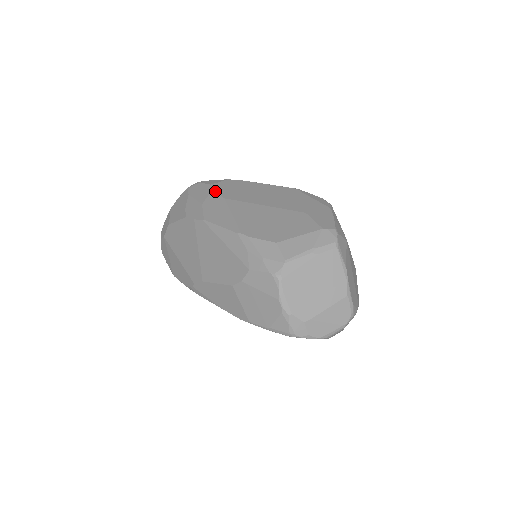
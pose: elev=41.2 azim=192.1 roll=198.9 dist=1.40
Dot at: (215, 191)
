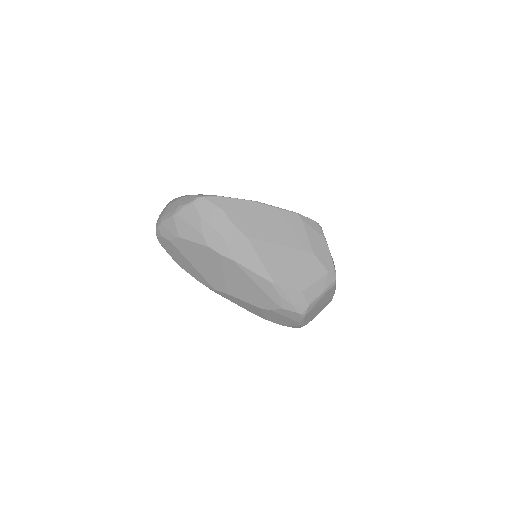
Dot at: (233, 223)
